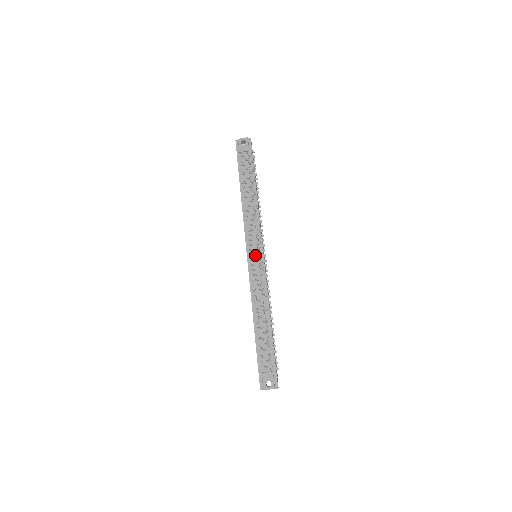
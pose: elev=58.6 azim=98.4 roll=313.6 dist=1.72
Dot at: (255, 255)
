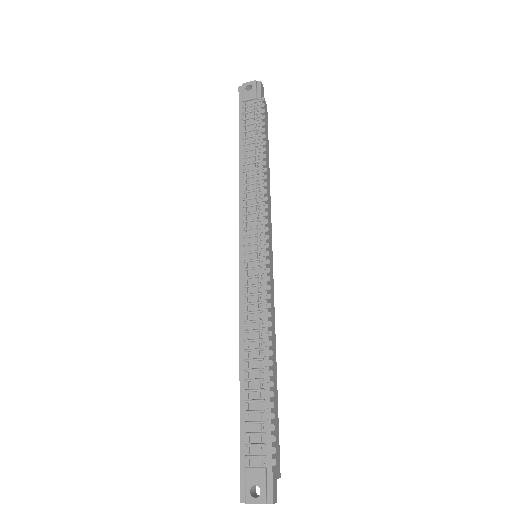
Dot at: (252, 253)
